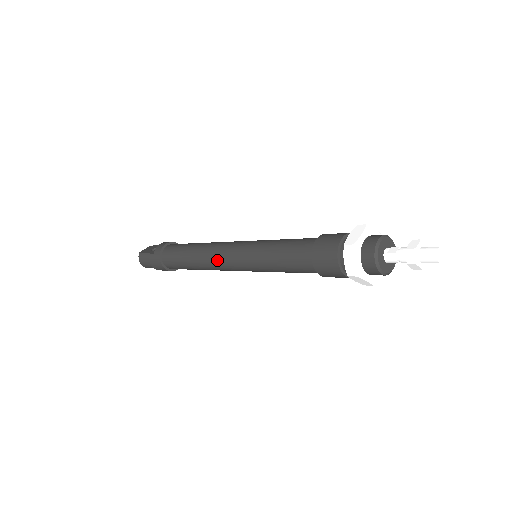
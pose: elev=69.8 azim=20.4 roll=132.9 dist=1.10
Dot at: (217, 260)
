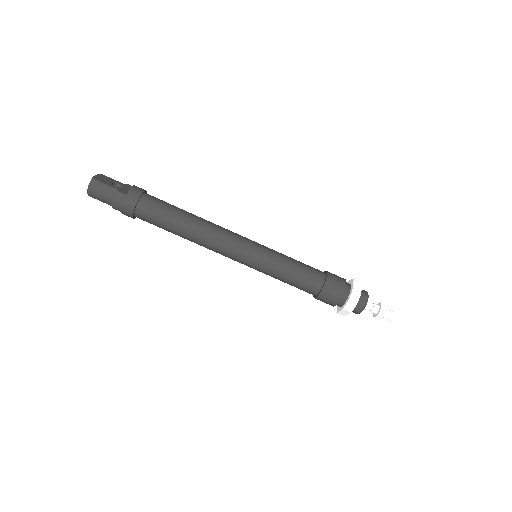
Dot at: (222, 244)
